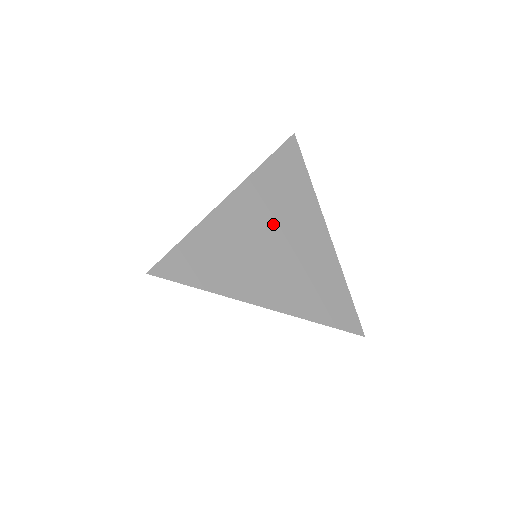
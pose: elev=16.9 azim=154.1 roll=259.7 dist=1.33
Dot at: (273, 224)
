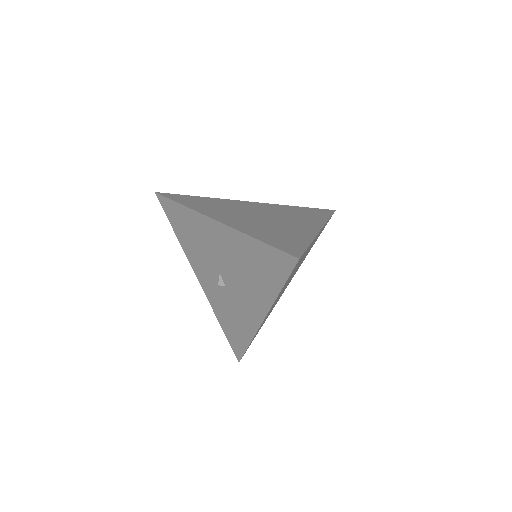
Dot at: (270, 213)
